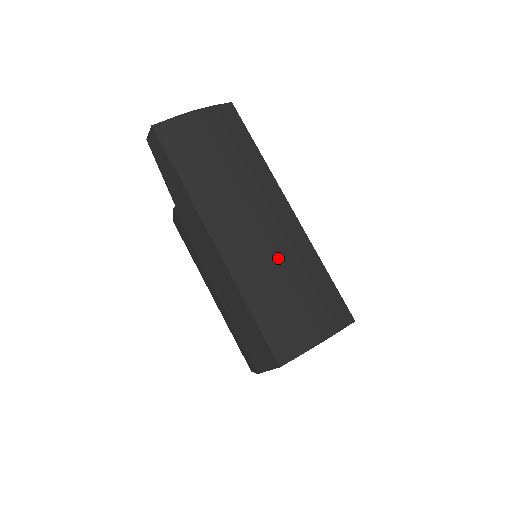
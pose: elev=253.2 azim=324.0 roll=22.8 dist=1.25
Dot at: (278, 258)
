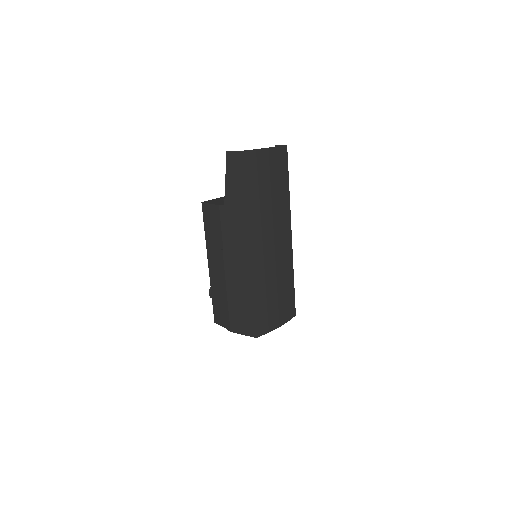
Dot at: (277, 270)
